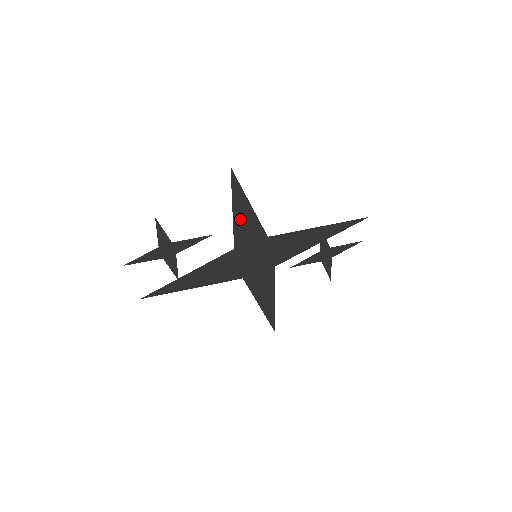
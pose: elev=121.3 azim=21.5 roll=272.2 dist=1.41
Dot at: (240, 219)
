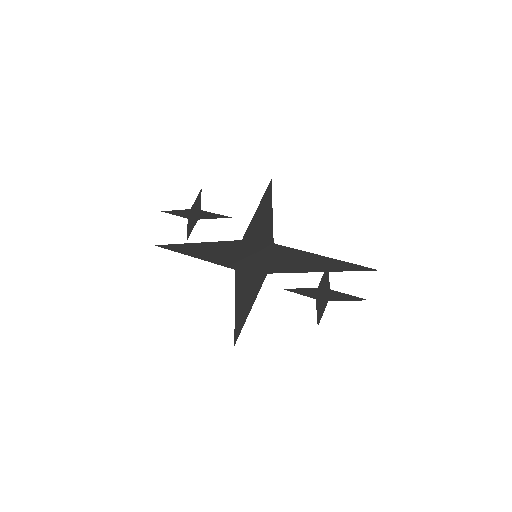
Dot at: (259, 219)
